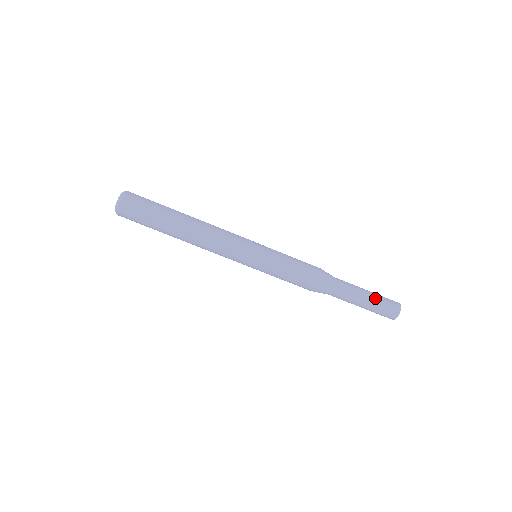
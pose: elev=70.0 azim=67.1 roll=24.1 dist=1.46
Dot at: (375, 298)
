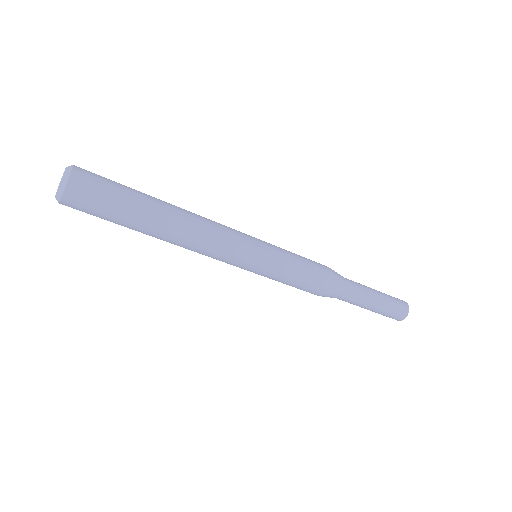
Dot at: (385, 304)
